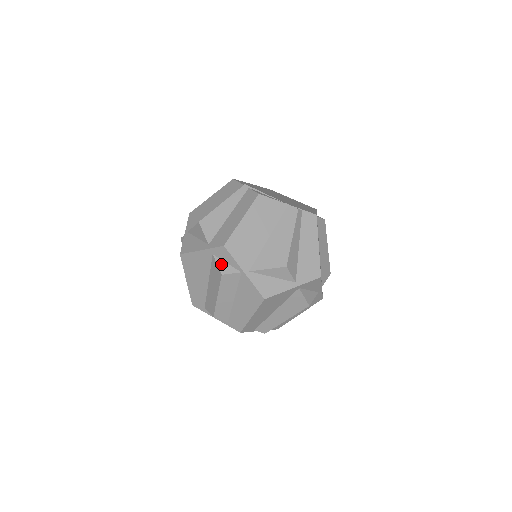
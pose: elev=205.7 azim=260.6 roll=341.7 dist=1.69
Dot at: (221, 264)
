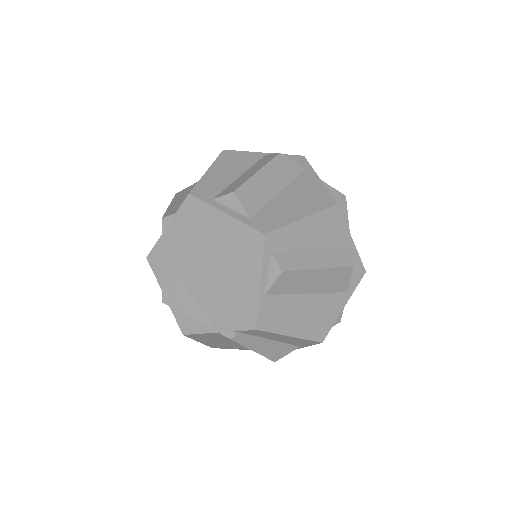
Dot at: occluded
